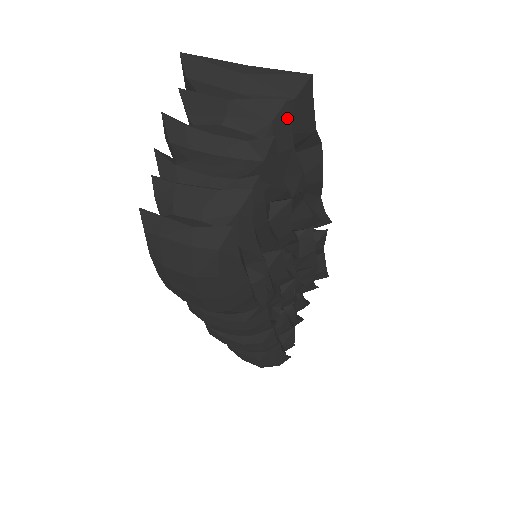
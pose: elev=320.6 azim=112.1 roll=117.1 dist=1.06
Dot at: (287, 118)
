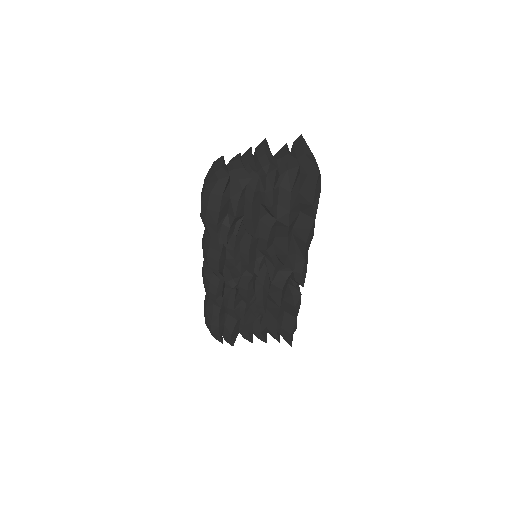
Dot at: (295, 175)
